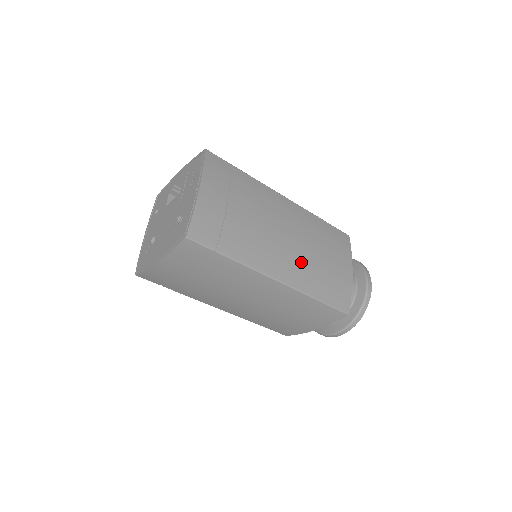
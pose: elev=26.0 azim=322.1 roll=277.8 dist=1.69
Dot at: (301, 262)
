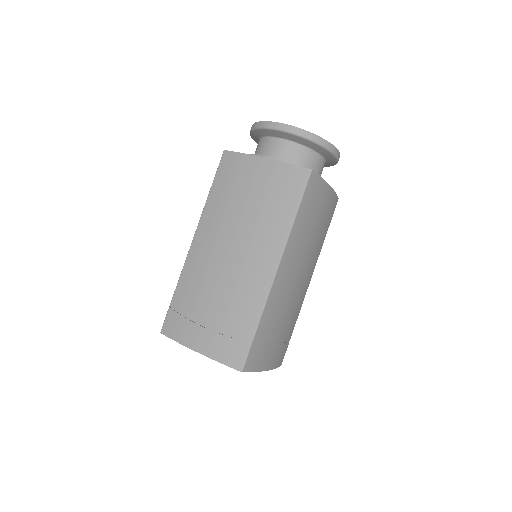
Dot at: (313, 258)
